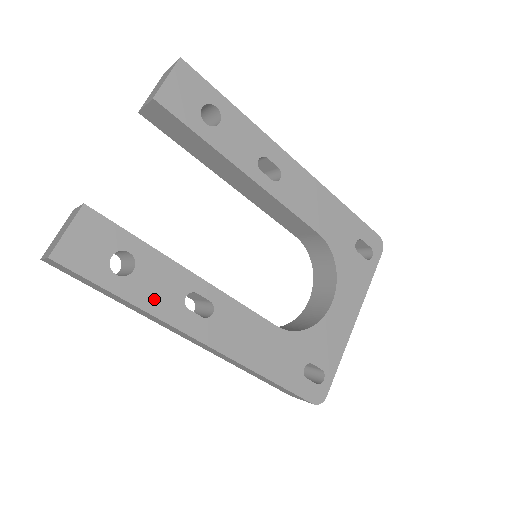
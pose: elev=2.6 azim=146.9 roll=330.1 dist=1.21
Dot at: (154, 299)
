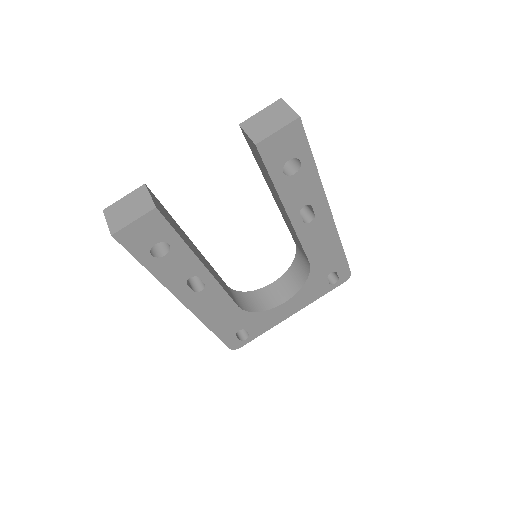
Dot at: (168, 274)
